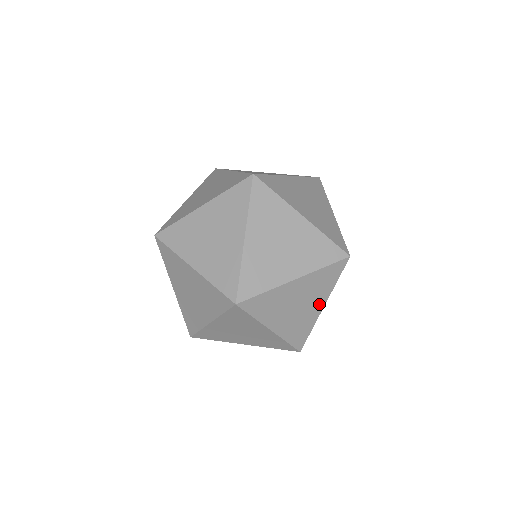
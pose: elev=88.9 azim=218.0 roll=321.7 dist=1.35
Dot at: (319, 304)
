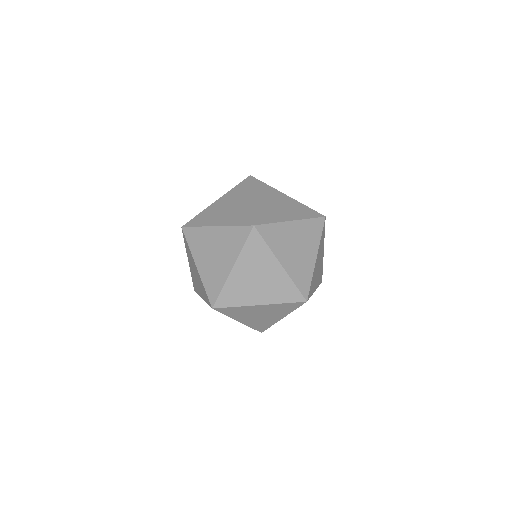
Dot at: (312, 253)
